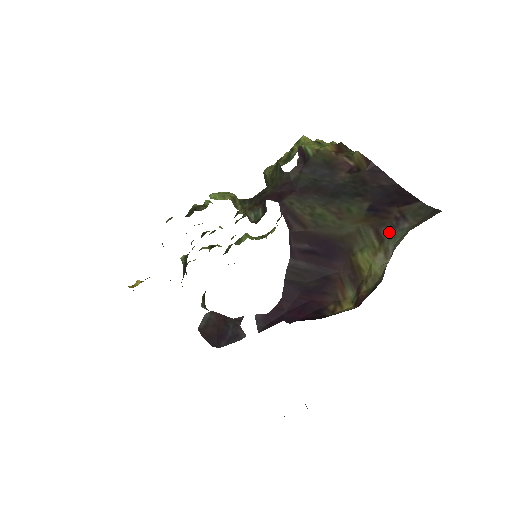
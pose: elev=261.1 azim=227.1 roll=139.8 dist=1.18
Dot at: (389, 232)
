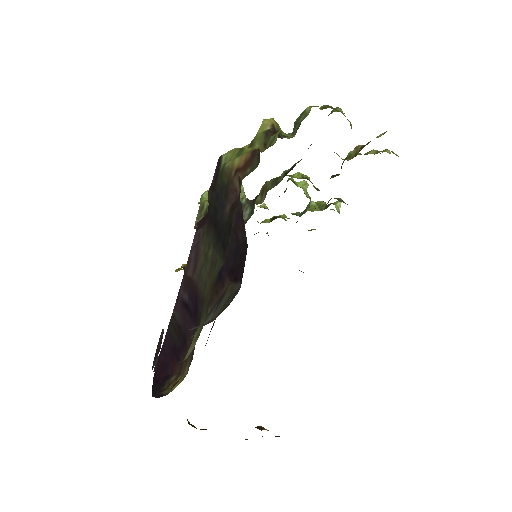
Dot at: (206, 317)
